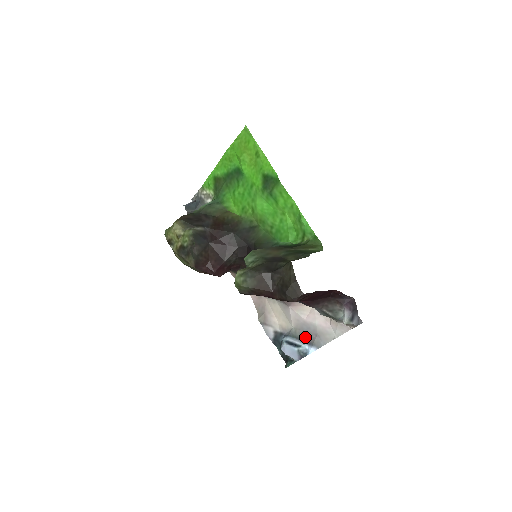
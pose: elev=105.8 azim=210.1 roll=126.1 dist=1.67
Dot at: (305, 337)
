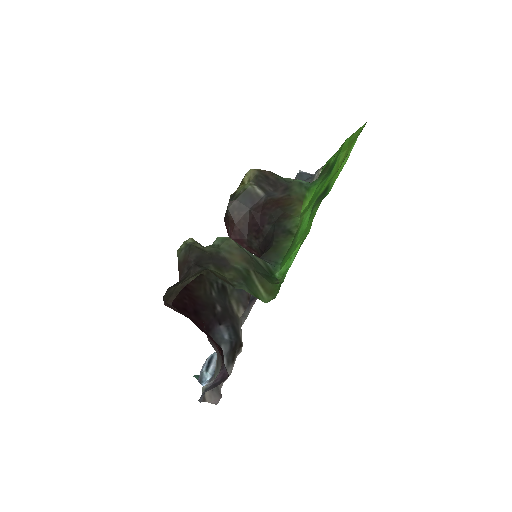
Dot at: occluded
